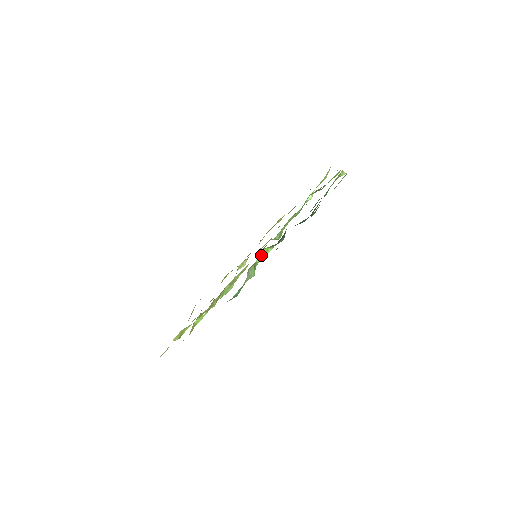
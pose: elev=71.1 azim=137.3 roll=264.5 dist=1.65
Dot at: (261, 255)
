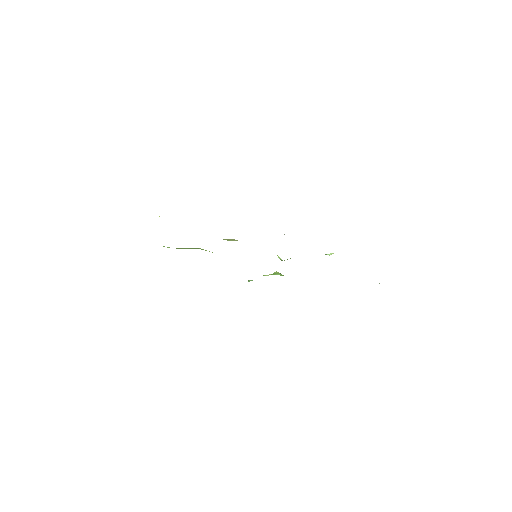
Dot at: occluded
